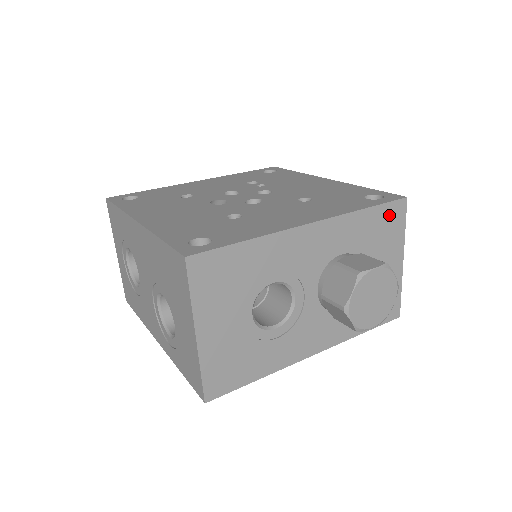
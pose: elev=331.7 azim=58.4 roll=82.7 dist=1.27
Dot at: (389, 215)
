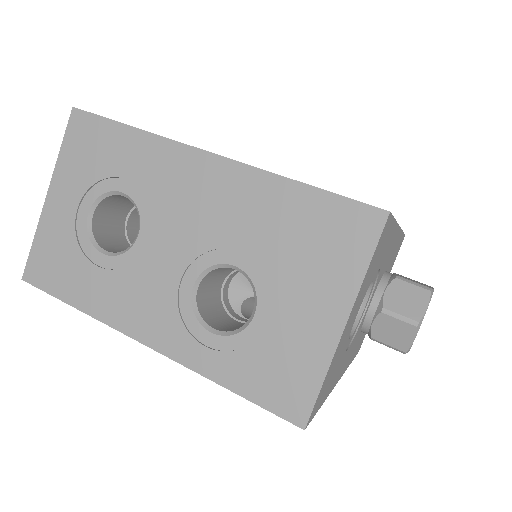
Dot at: (399, 246)
